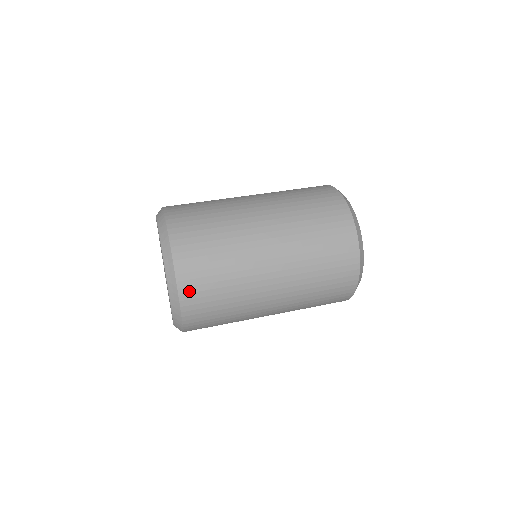
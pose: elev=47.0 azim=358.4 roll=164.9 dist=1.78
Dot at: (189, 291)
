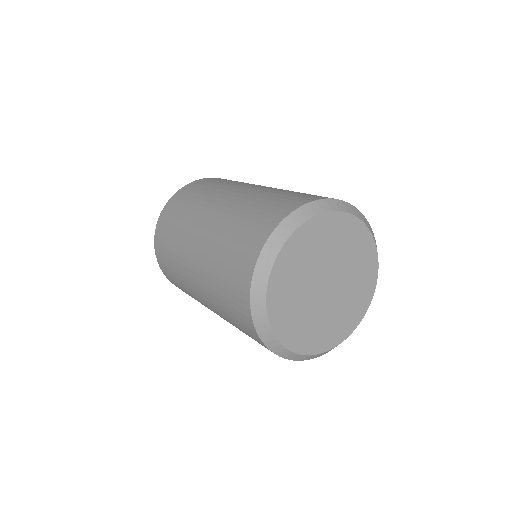
Dot at: occluded
